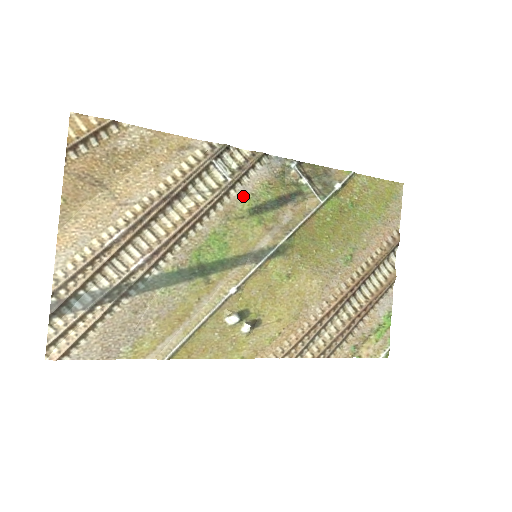
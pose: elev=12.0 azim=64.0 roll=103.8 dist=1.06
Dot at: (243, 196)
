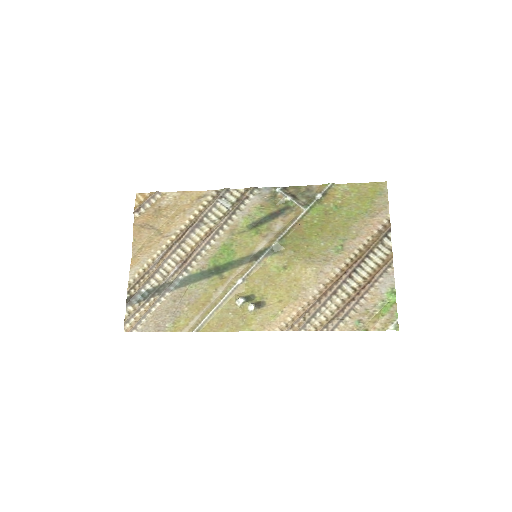
Dot at: (242, 218)
